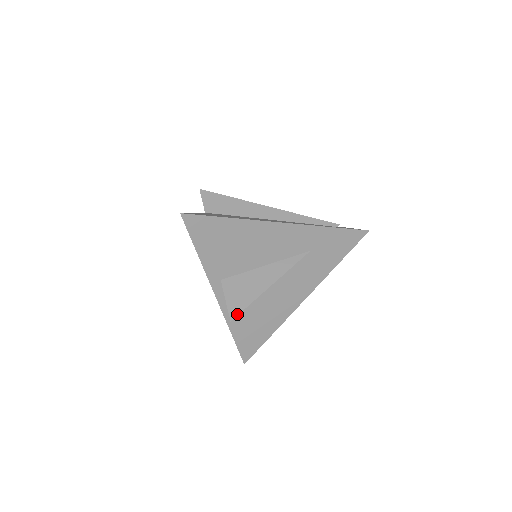
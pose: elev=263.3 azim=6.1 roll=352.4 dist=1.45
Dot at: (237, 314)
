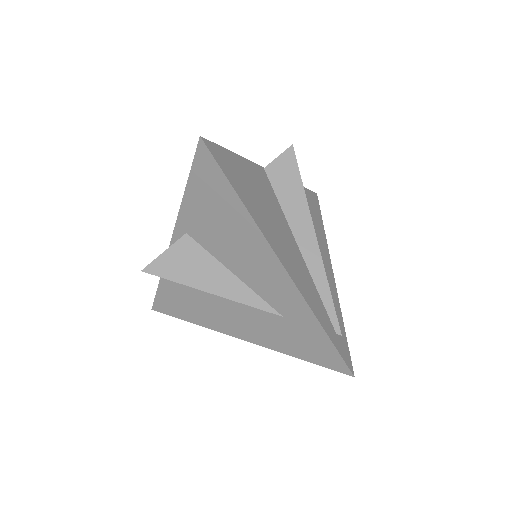
Dot at: (154, 273)
